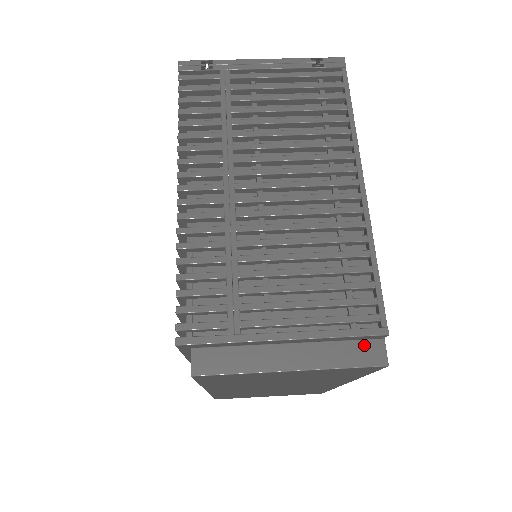
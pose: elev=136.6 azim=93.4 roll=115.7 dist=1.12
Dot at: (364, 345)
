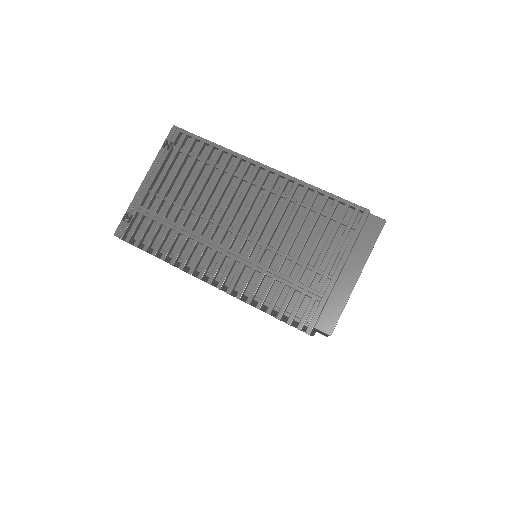
Dot at: (367, 227)
